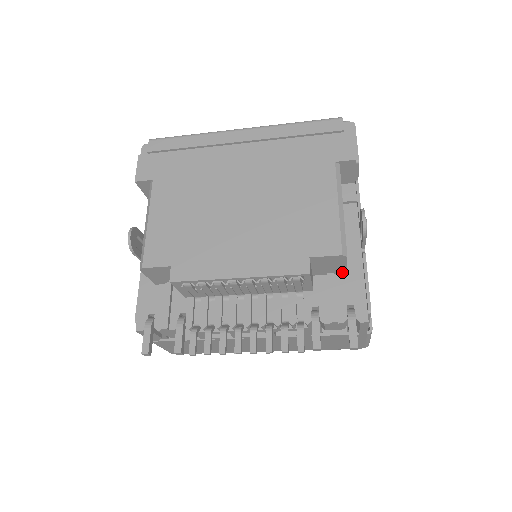
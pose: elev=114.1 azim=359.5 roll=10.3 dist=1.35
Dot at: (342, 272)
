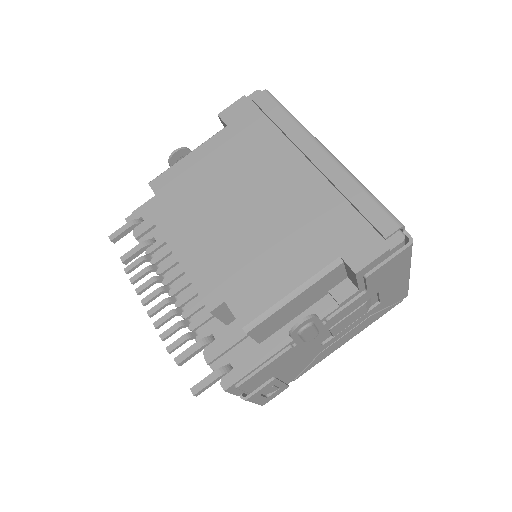
Dot at: occluded
